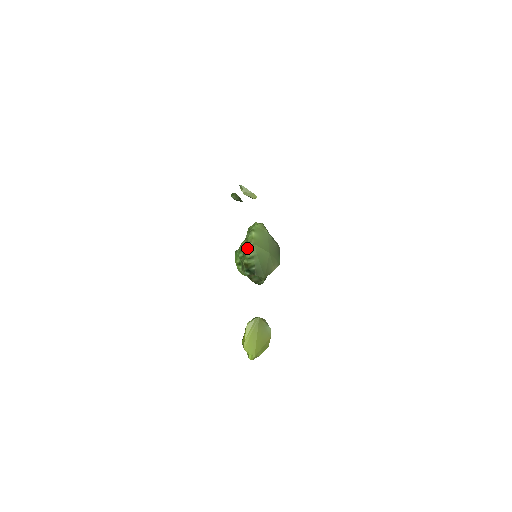
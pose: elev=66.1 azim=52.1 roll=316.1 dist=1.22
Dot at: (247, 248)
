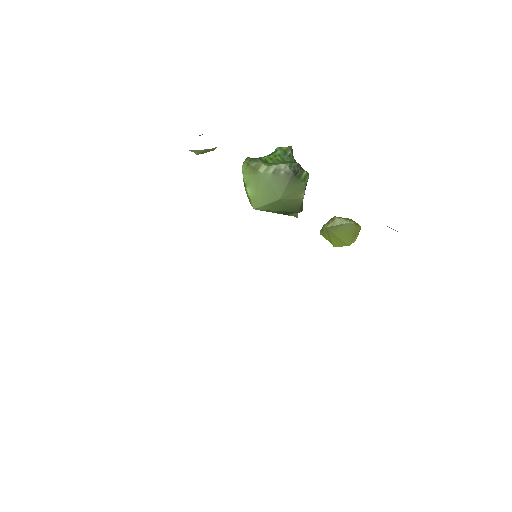
Dot at: occluded
